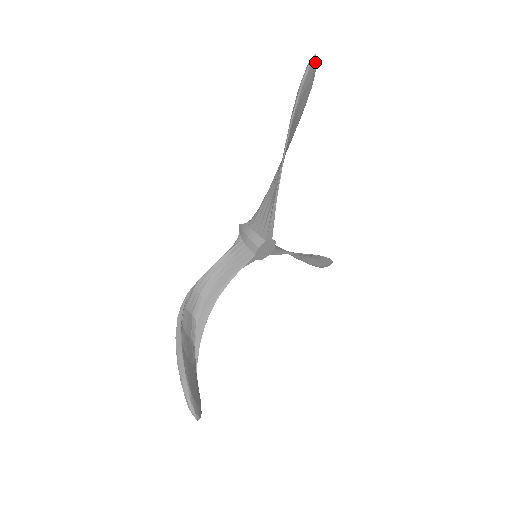
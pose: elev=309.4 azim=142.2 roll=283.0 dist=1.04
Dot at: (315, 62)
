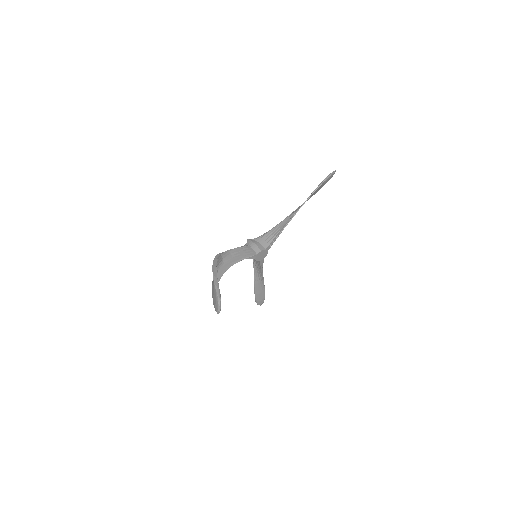
Dot at: (334, 173)
